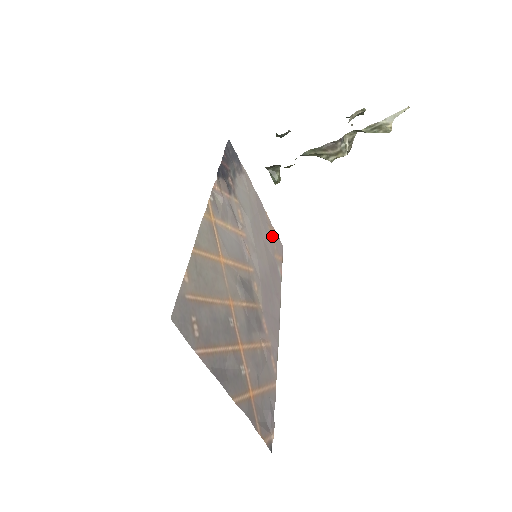
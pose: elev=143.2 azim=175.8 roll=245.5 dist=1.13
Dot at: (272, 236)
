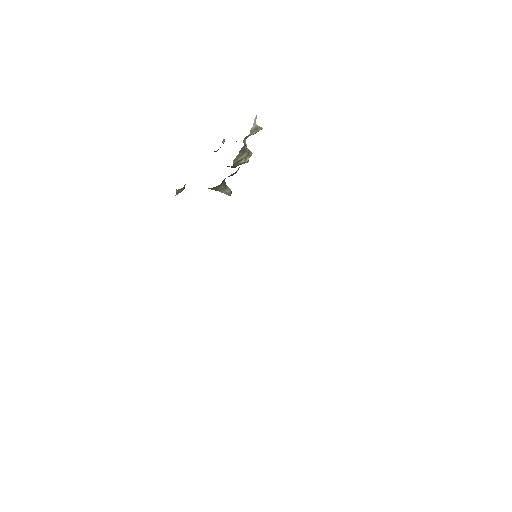
Dot at: occluded
